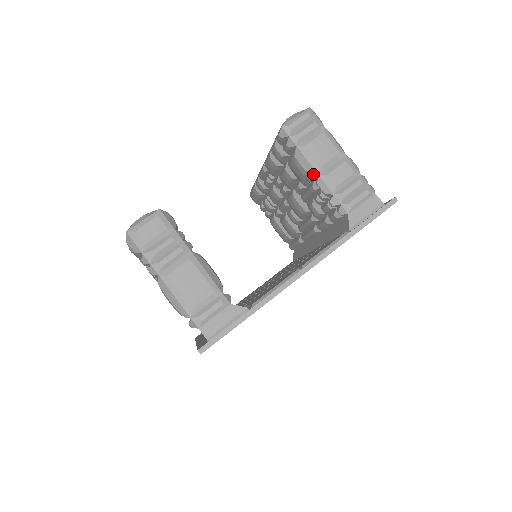
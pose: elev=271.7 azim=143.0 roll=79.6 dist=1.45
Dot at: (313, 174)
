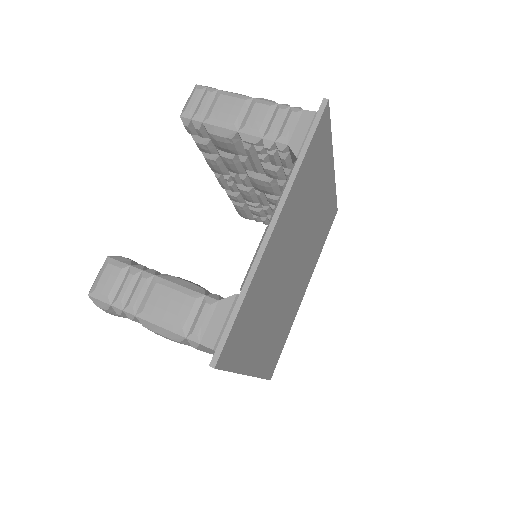
Dot at: (233, 135)
